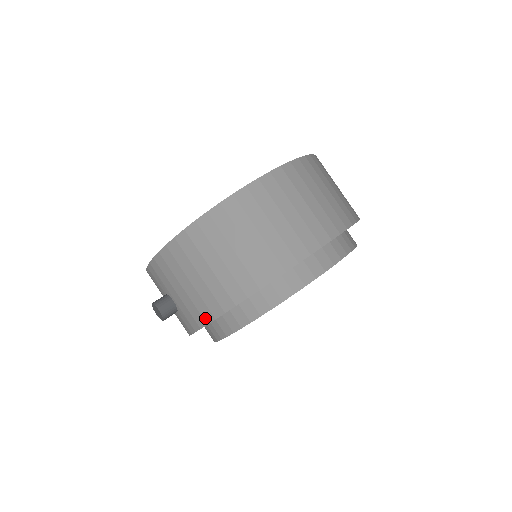
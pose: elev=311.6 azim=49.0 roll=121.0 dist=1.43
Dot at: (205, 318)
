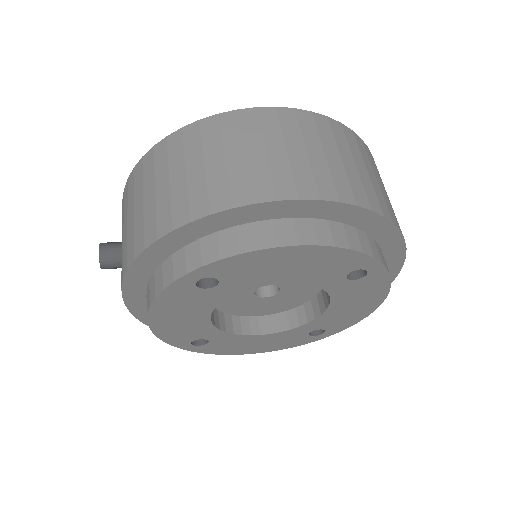
Dot at: (128, 260)
